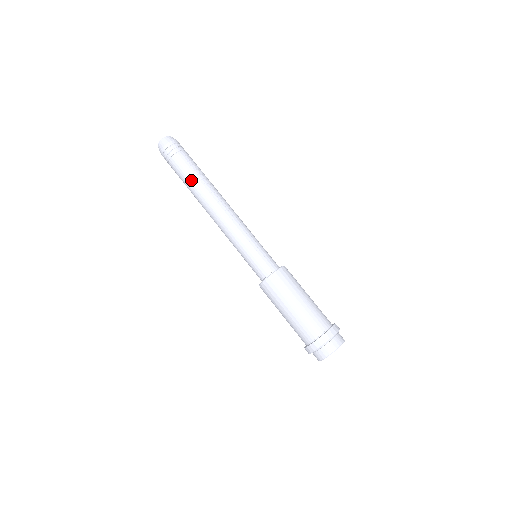
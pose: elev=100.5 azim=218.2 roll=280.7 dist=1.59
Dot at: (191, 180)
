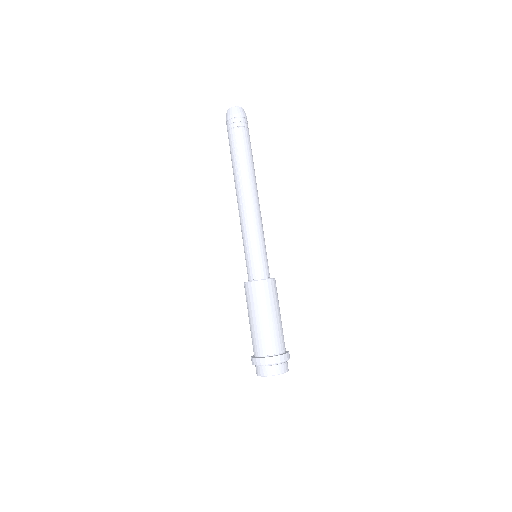
Dot at: (232, 162)
